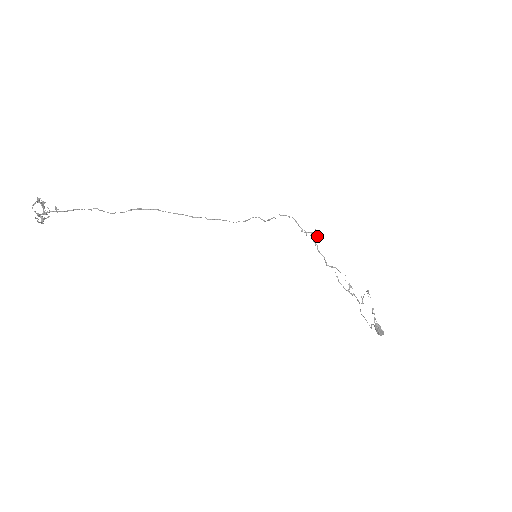
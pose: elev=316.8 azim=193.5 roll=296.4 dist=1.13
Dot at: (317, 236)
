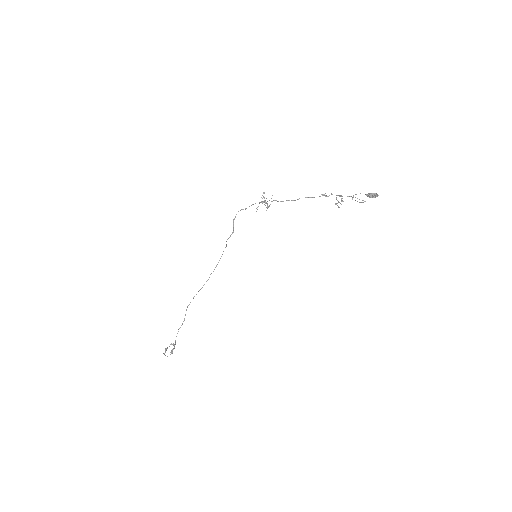
Dot at: (267, 205)
